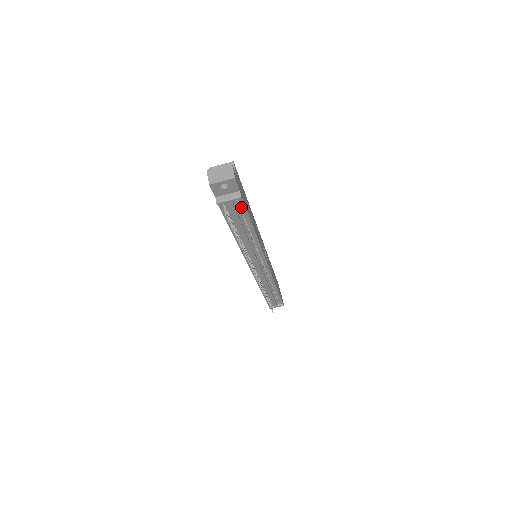
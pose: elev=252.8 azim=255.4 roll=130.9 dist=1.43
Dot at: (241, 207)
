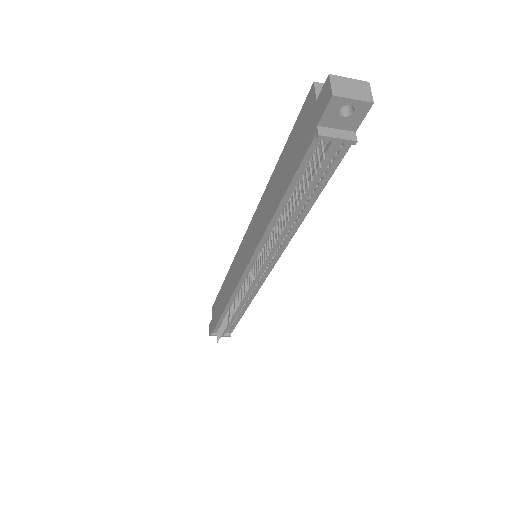
Dot at: (334, 161)
